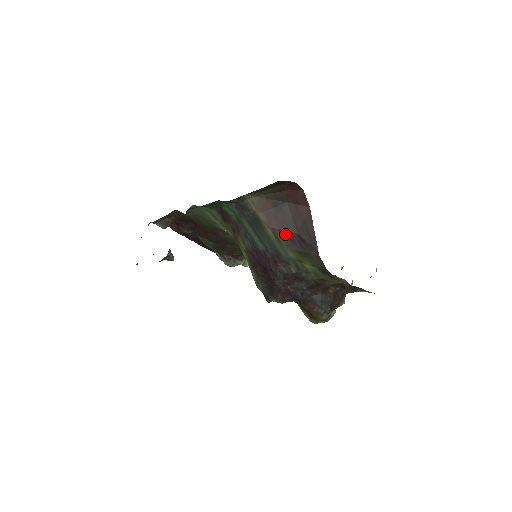
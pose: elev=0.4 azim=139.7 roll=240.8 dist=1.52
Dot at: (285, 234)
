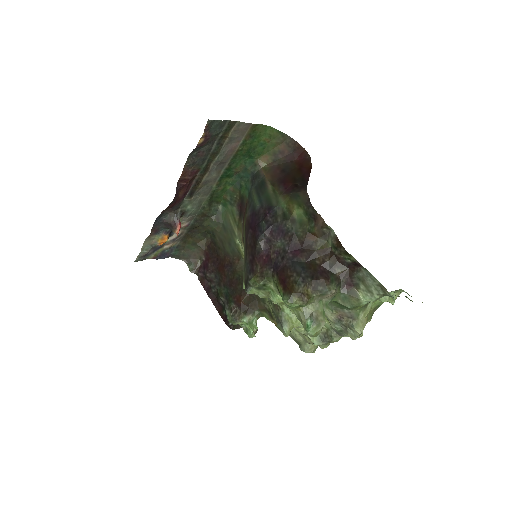
Dot at: (282, 186)
